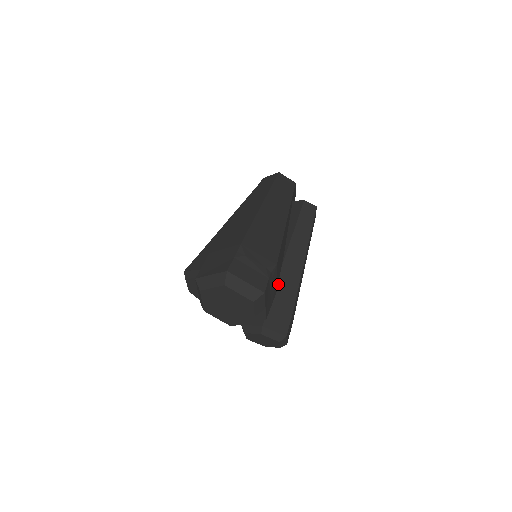
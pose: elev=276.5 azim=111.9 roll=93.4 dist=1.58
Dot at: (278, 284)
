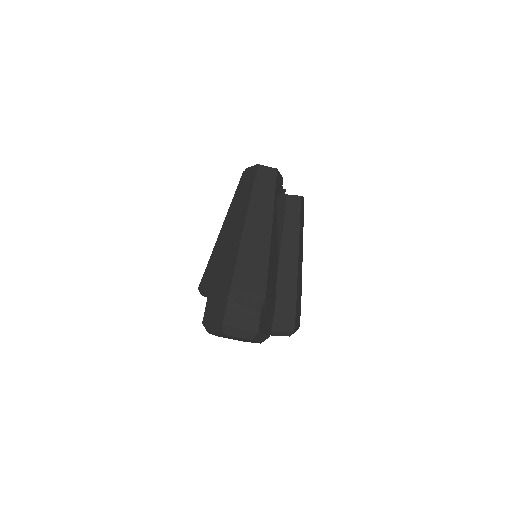
Dot at: (277, 290)
